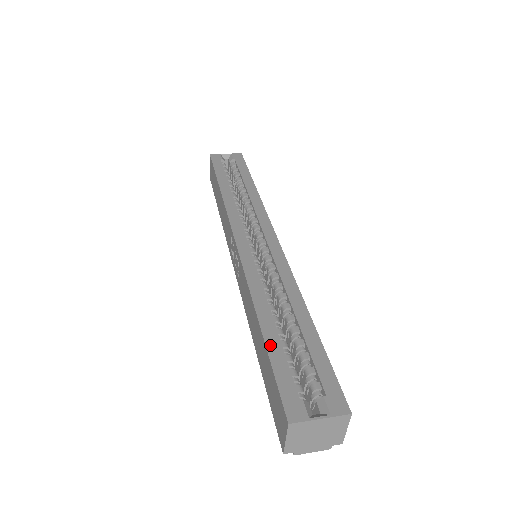
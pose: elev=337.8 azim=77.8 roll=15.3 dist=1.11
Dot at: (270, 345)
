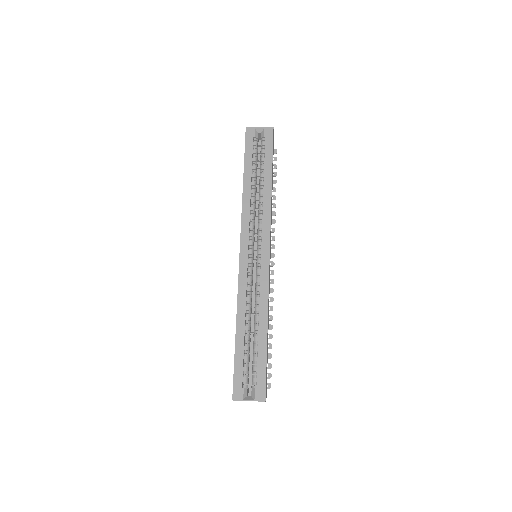
Dot at: (237, 349)
